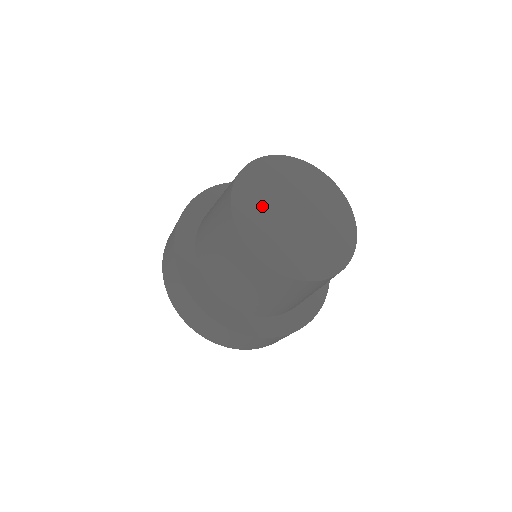
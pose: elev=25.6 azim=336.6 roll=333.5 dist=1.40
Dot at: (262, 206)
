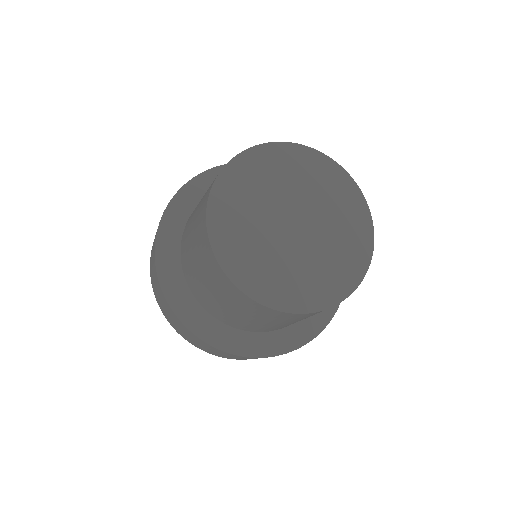
Dot at: (248, 221)
